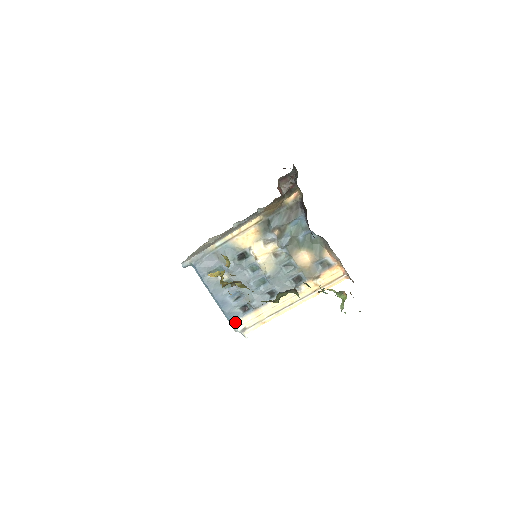
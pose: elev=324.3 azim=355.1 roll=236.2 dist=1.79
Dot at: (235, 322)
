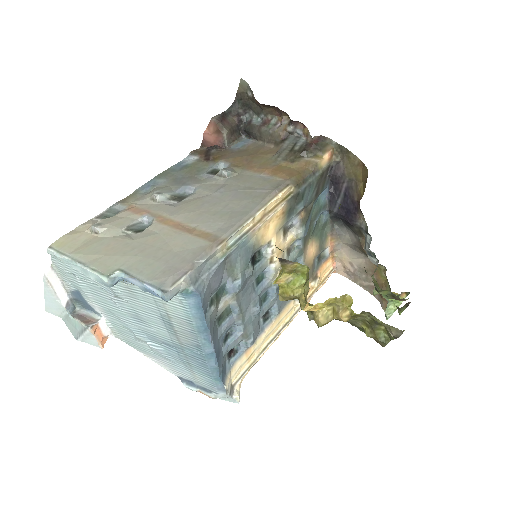
Dot at: (226, 382)
